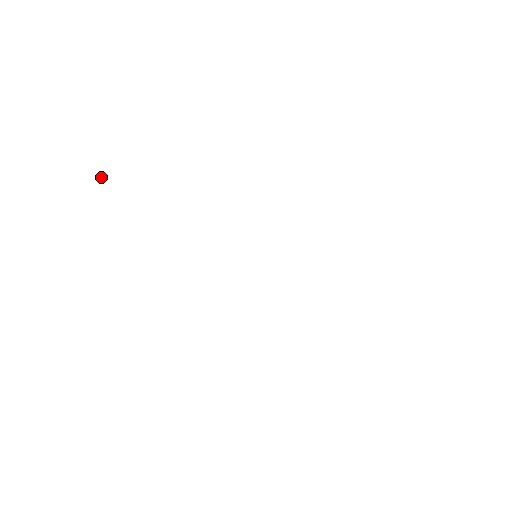
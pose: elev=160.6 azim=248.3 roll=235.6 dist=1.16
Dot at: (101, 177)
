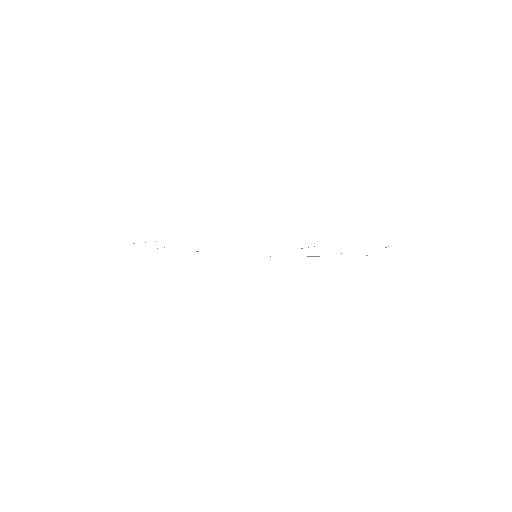
Dot at: (156, 241)
